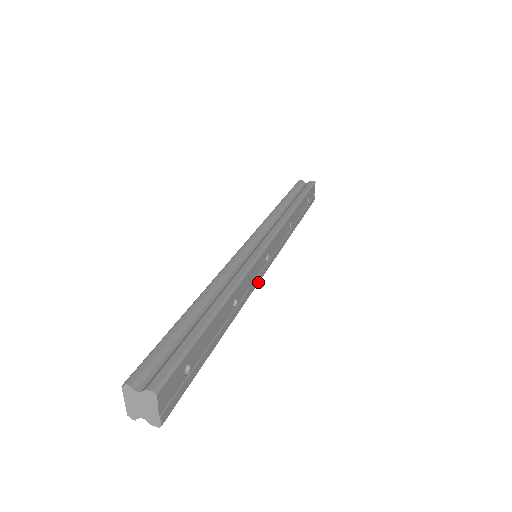
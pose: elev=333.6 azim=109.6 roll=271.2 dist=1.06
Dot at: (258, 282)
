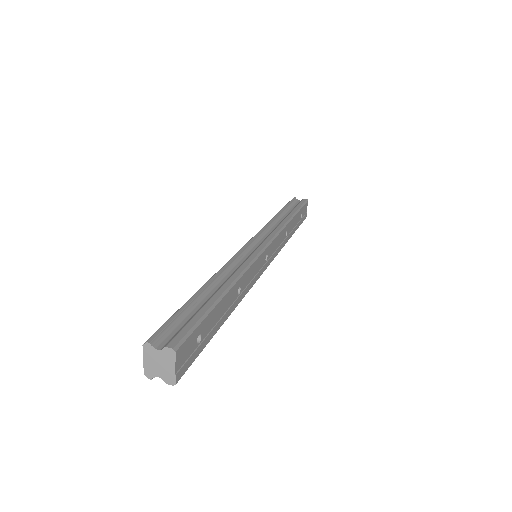
Dot at: (258, 278)
